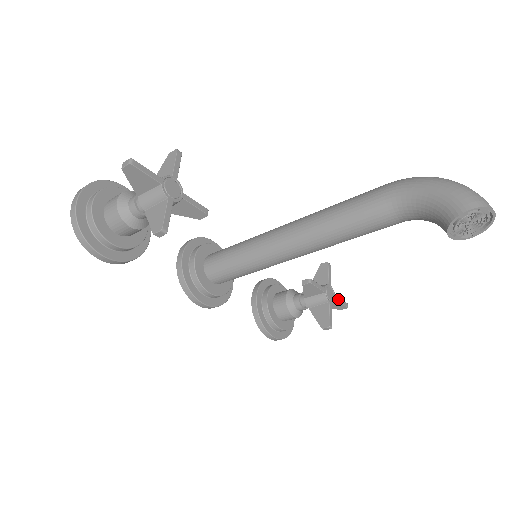
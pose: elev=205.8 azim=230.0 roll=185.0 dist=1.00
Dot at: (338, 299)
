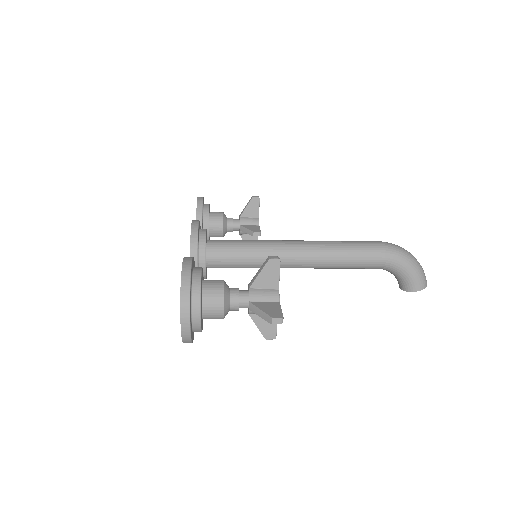
Dot at: occluded
